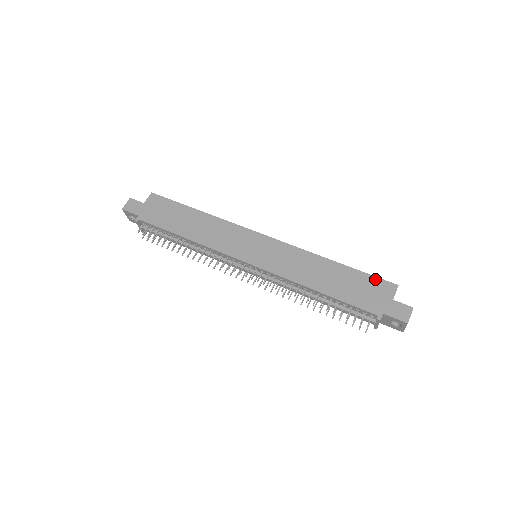
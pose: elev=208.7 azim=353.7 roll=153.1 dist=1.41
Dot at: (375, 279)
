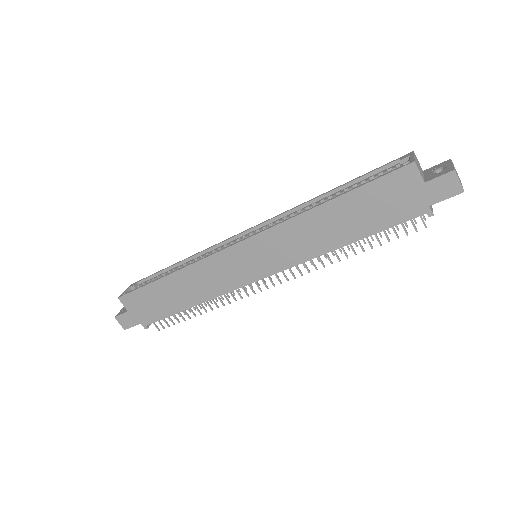
Dot at: (384, 180)
